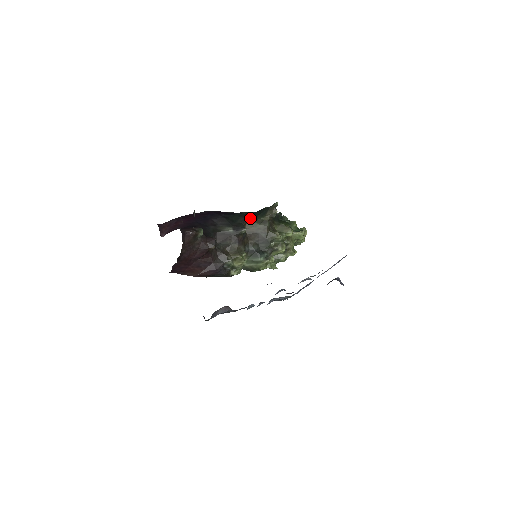
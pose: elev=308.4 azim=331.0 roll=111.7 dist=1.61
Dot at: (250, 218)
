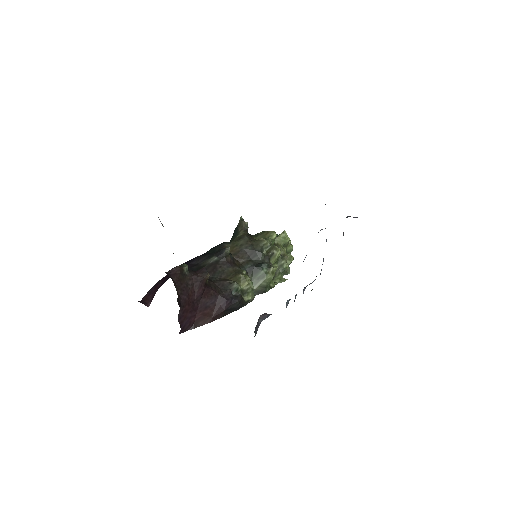
Dot at: (226, 242)
